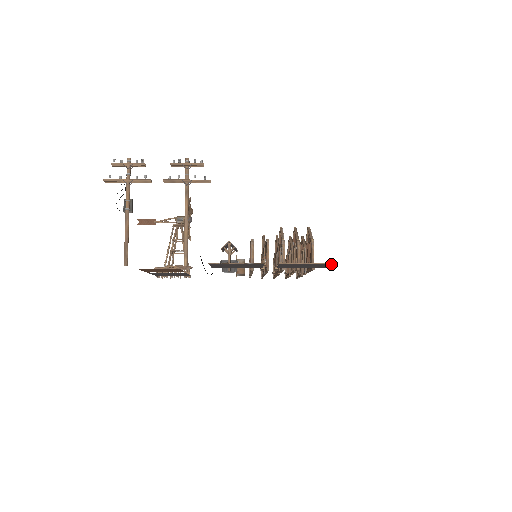
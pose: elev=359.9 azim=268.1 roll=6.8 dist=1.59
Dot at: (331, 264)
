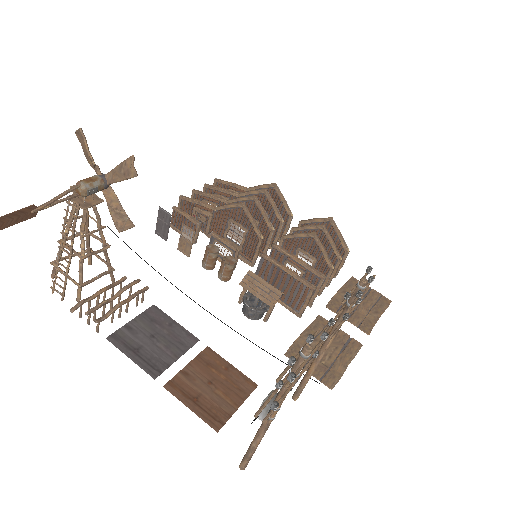
Dot at: (387, 302)
